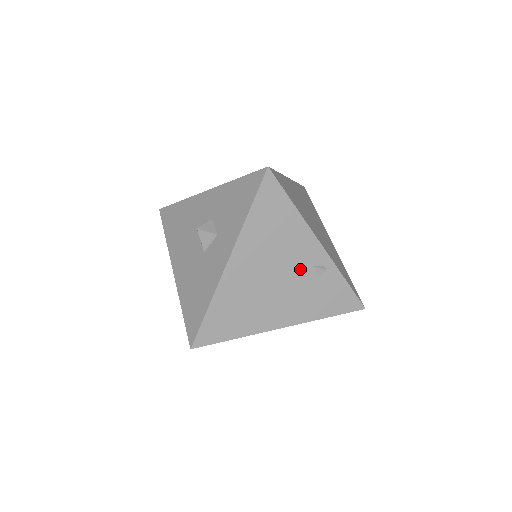
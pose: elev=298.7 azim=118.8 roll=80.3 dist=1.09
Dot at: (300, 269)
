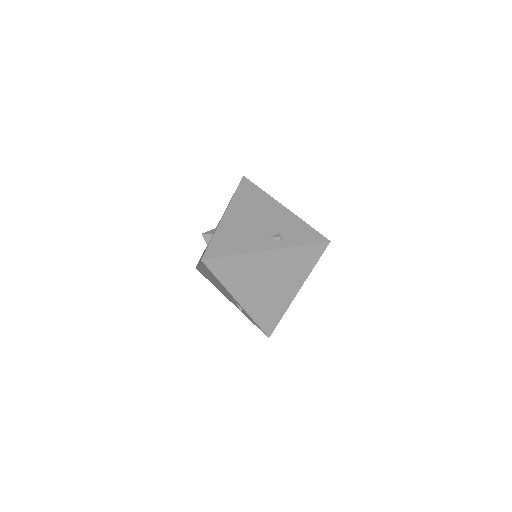
Dot at: occluded
